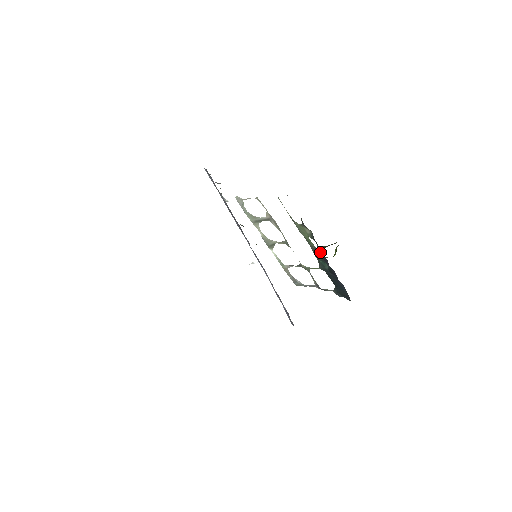
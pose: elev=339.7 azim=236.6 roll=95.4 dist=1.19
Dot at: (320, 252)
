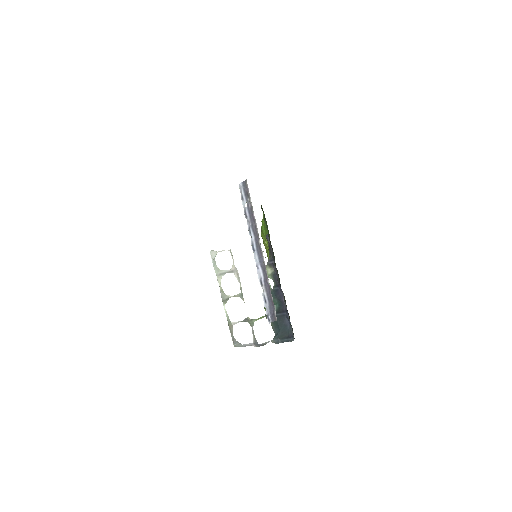
Dot at: (276, 289)
